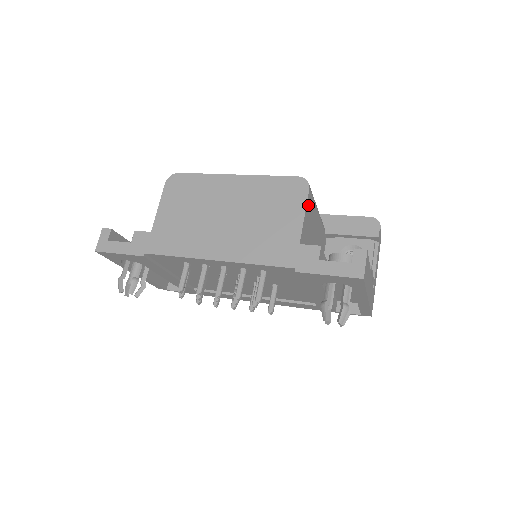
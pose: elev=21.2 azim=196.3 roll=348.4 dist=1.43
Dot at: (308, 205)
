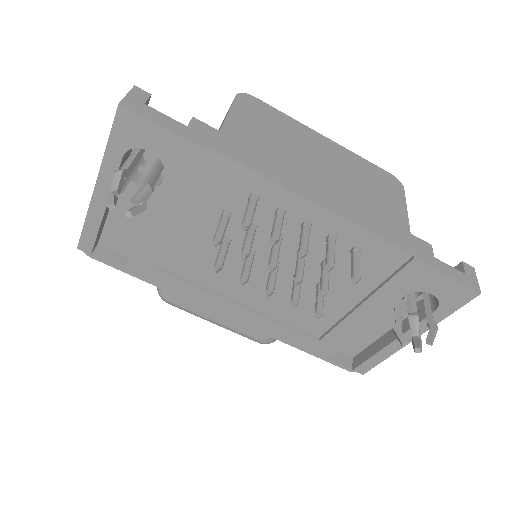
Dot at: occluded
